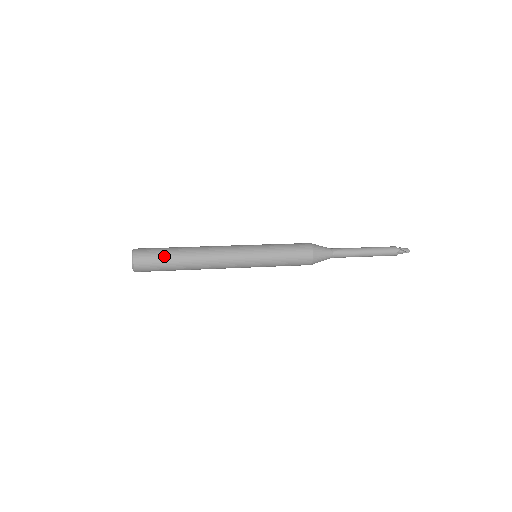
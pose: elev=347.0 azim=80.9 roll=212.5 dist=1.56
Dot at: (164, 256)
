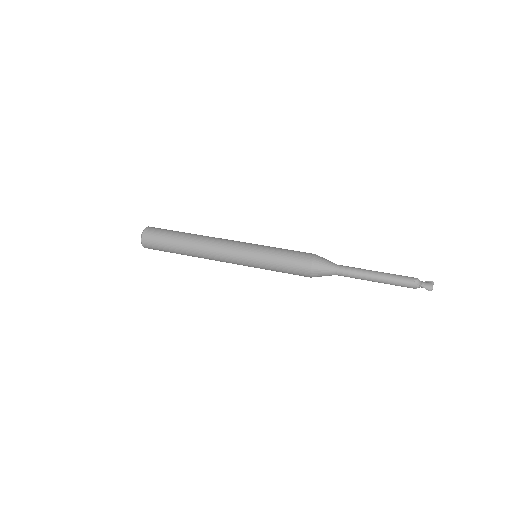
Dot at: (167, 245)
